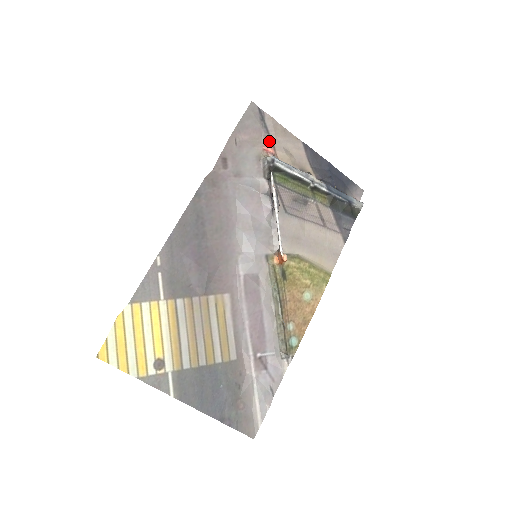
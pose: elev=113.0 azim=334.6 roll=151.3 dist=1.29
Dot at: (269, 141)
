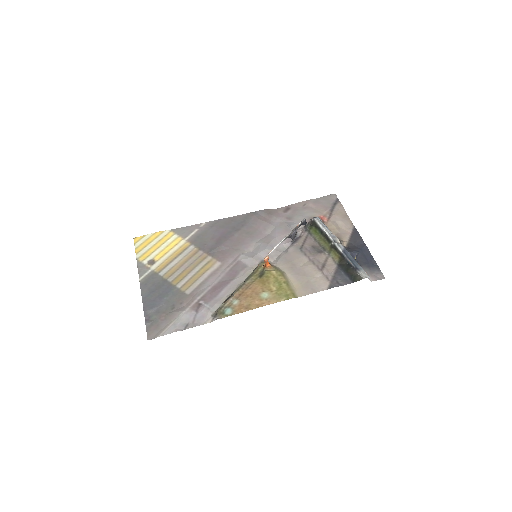
Dot at: (329, 215)
